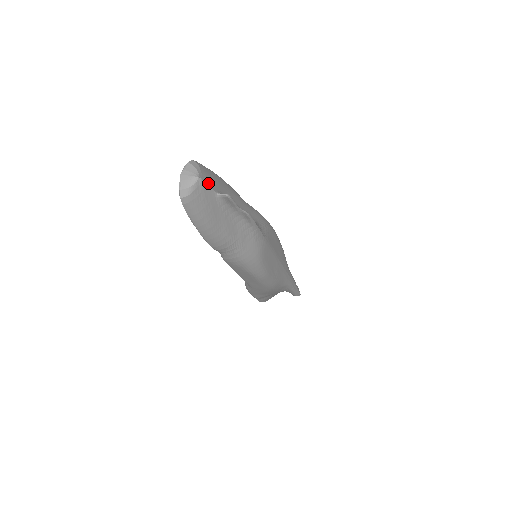
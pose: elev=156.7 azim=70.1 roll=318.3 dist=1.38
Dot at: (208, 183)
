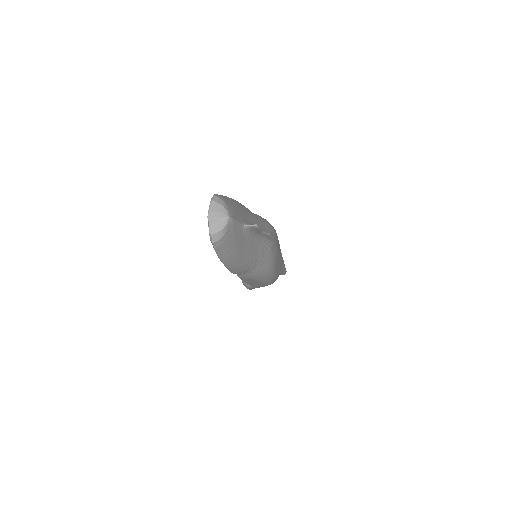
Dot at: (236, 218)
